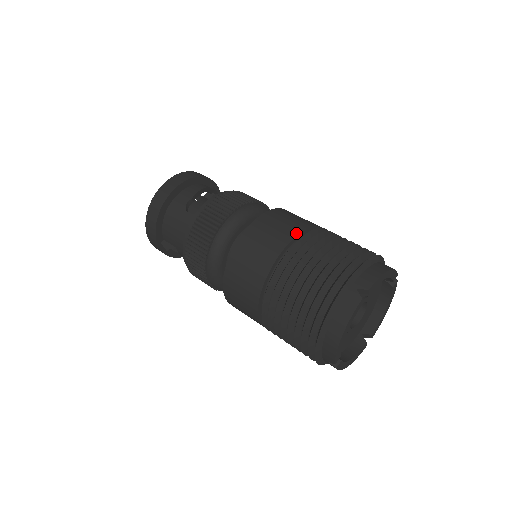
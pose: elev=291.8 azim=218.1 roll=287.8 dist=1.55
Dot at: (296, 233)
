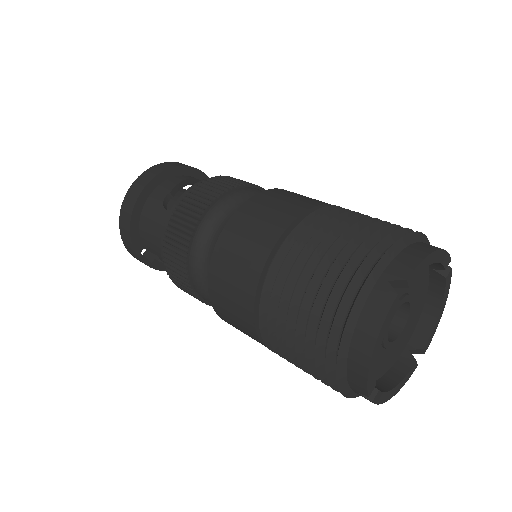
Dot at: (297, 214)
